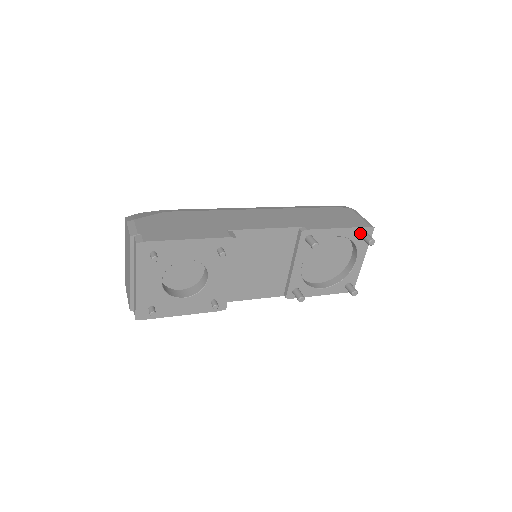
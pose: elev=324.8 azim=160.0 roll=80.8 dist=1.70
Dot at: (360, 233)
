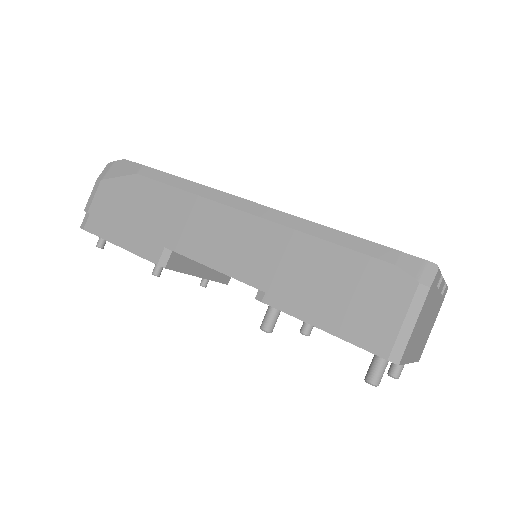
Dot at: occluded
